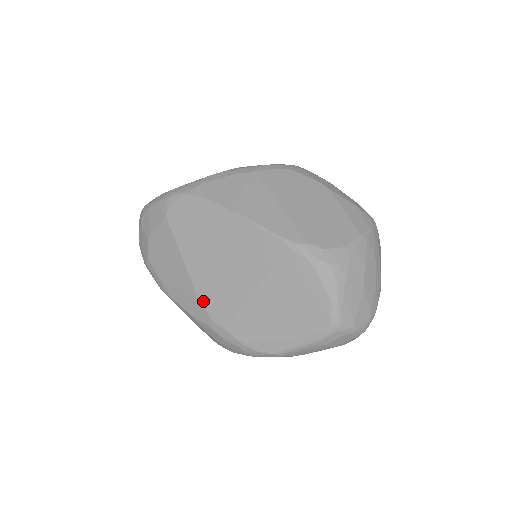
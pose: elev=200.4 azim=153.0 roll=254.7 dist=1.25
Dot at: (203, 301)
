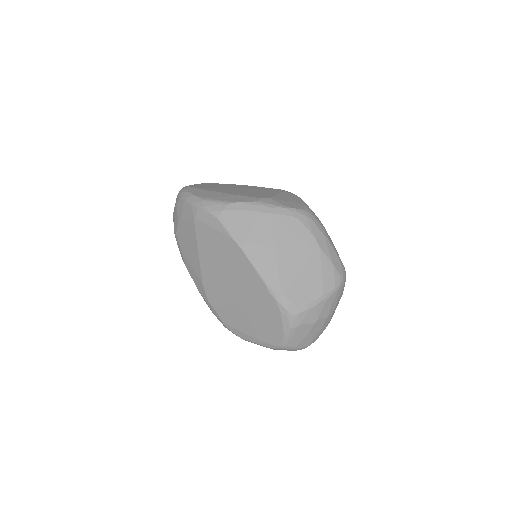
Dot at: (205, 286)
